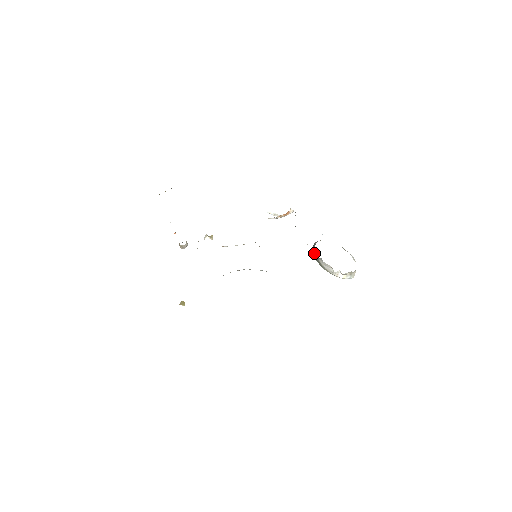
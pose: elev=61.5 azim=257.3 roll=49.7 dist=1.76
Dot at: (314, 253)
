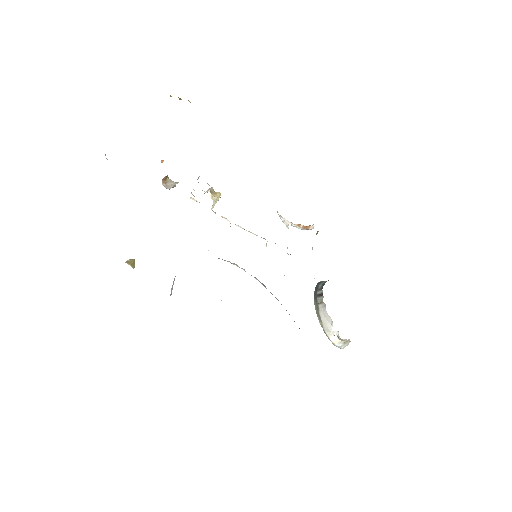
Dot at: (317, 293)
